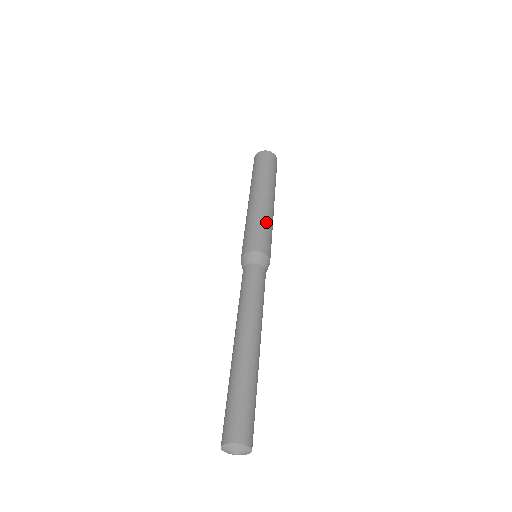
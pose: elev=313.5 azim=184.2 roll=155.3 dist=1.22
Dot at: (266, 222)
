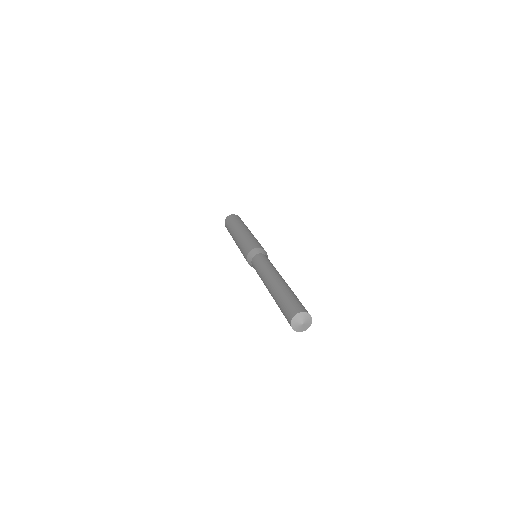
Dot at: (245, 239)
